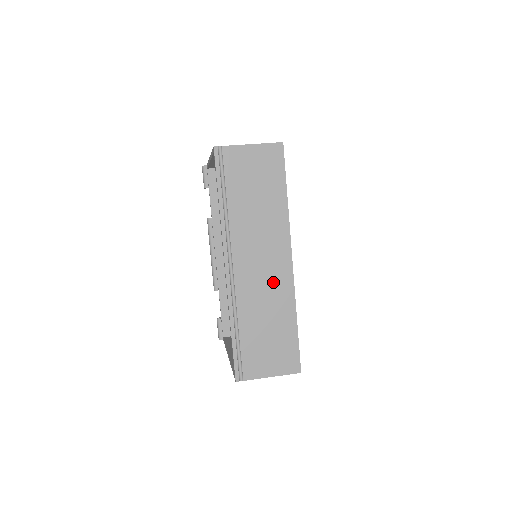
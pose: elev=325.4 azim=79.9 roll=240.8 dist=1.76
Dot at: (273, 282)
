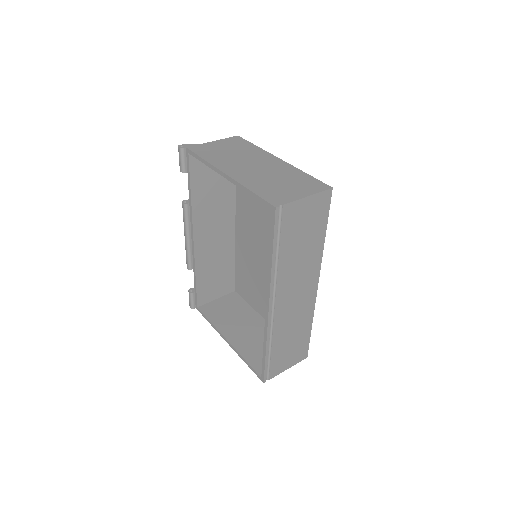
Dot at: (302, 306)
